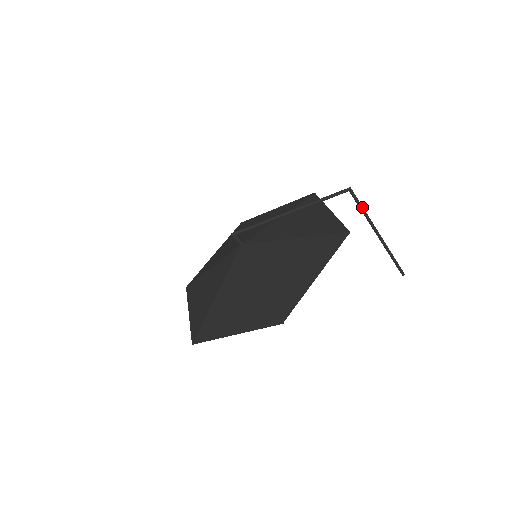
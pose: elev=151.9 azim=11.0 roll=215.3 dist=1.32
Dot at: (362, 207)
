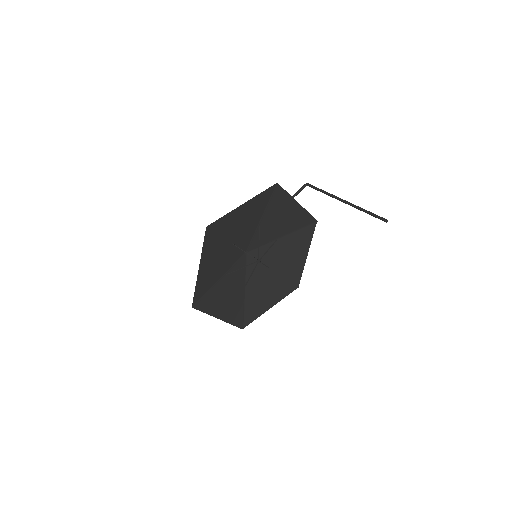
Dot at: (320, 189)
